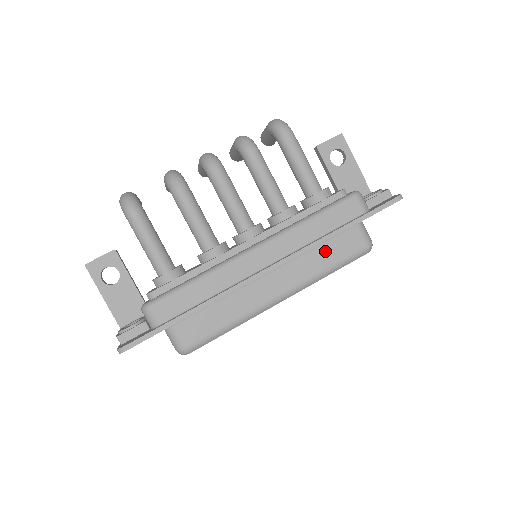
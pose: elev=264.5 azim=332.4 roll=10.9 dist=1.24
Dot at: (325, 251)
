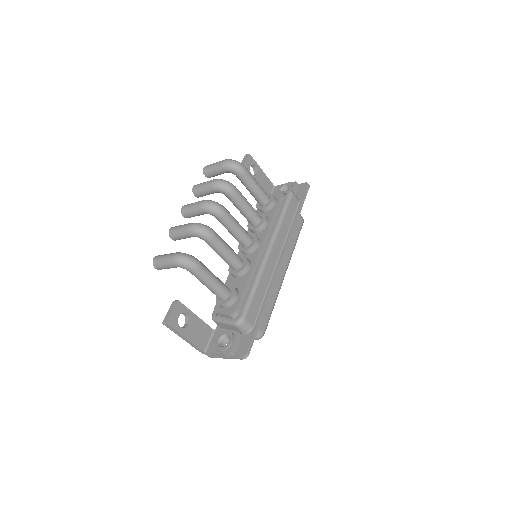
Dot at: occluded
